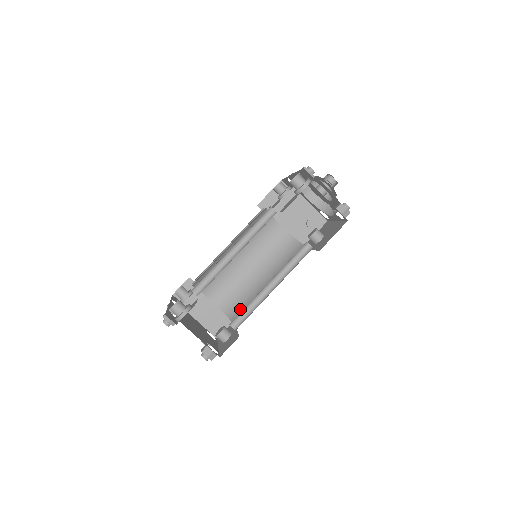
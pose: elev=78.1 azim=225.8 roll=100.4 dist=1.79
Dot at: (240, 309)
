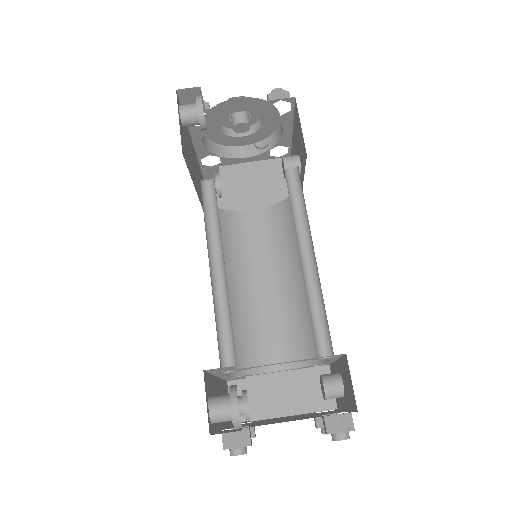
Dot at: occluded
